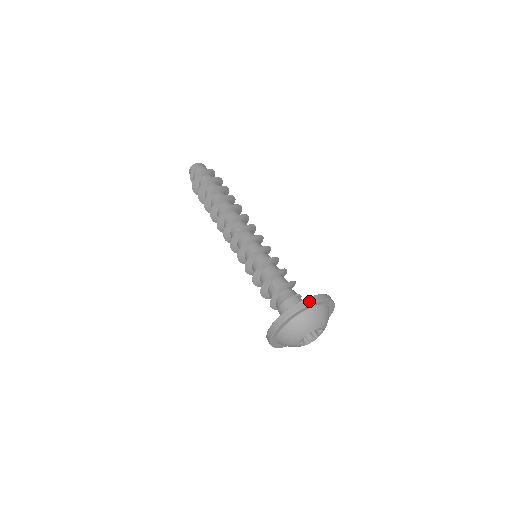
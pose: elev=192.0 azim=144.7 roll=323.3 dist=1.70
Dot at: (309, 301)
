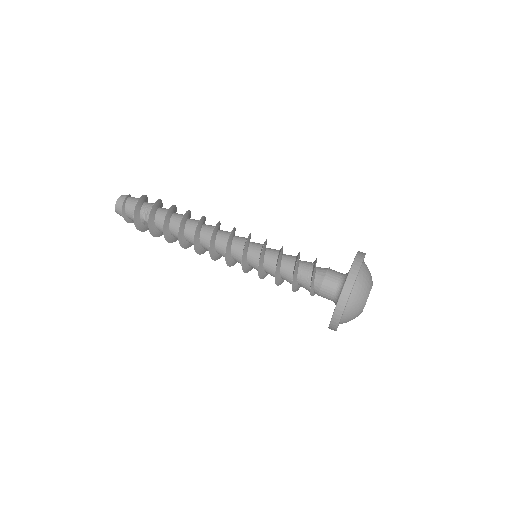
Dot at: (362, 252)
